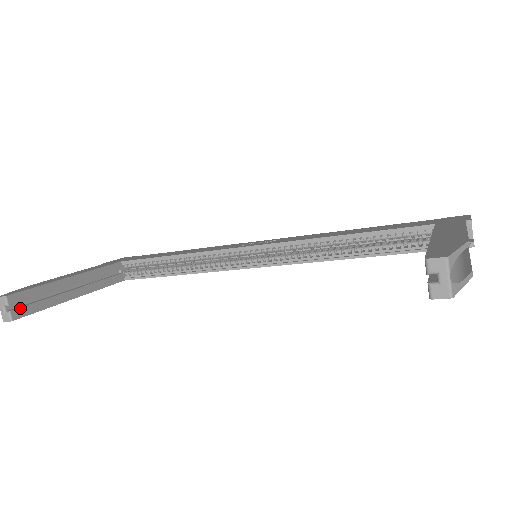
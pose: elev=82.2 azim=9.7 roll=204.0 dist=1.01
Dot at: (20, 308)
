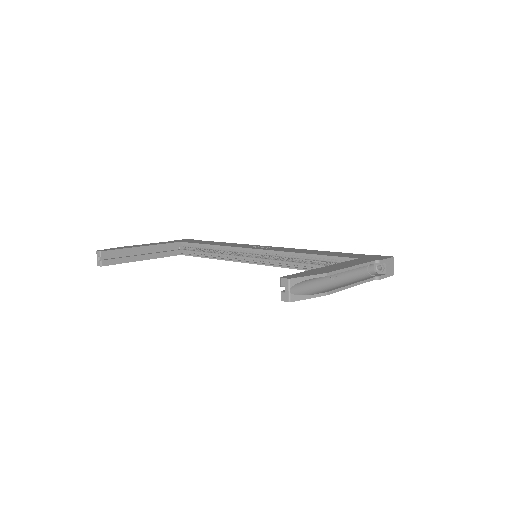
Dot at: (107, 260)
